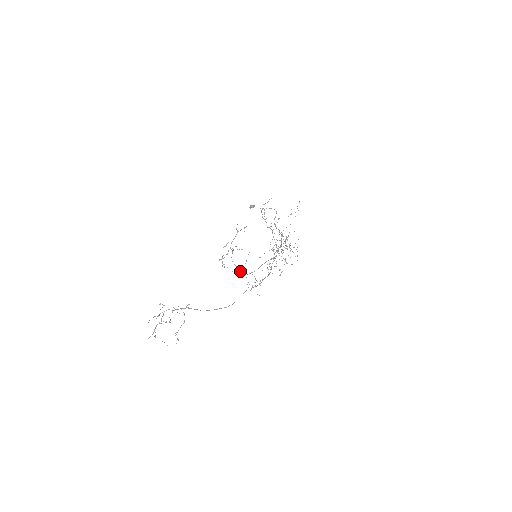
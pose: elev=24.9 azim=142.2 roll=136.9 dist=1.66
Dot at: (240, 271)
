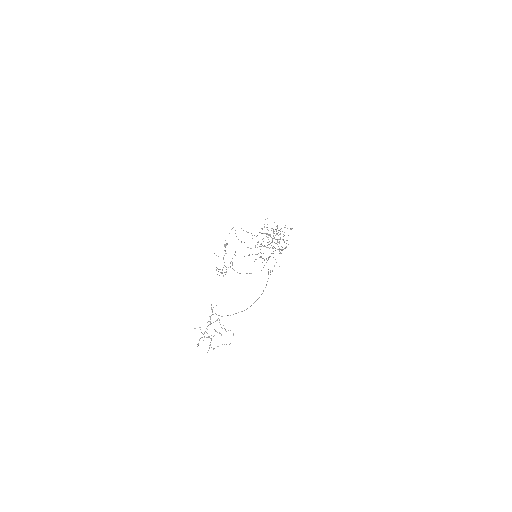
Dot at: occluded
